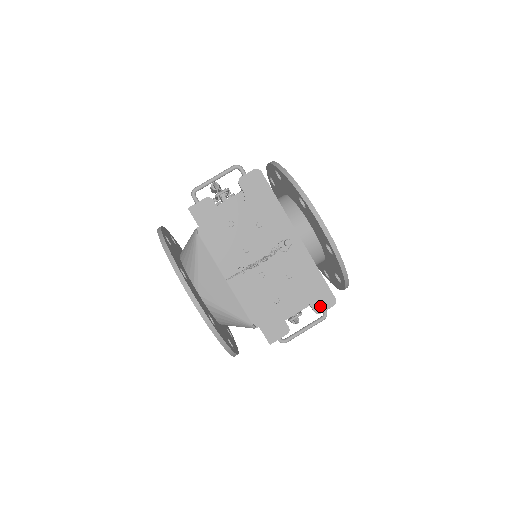
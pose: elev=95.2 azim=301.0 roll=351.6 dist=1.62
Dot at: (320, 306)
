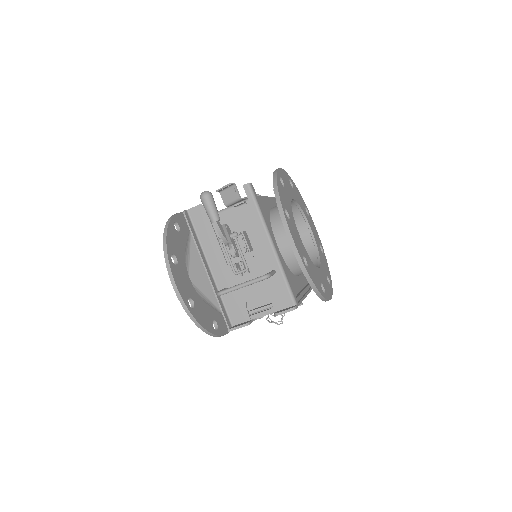
Dot at: occluded
